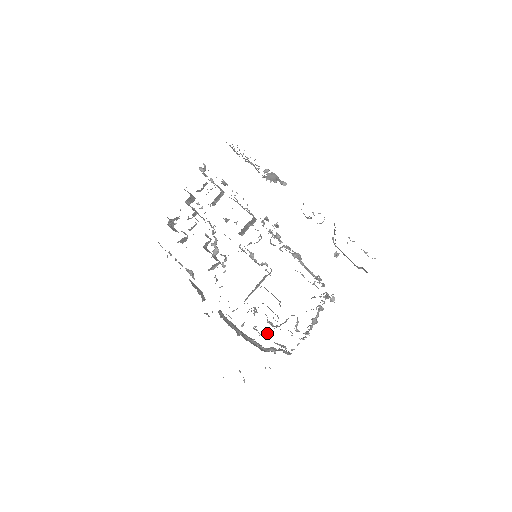
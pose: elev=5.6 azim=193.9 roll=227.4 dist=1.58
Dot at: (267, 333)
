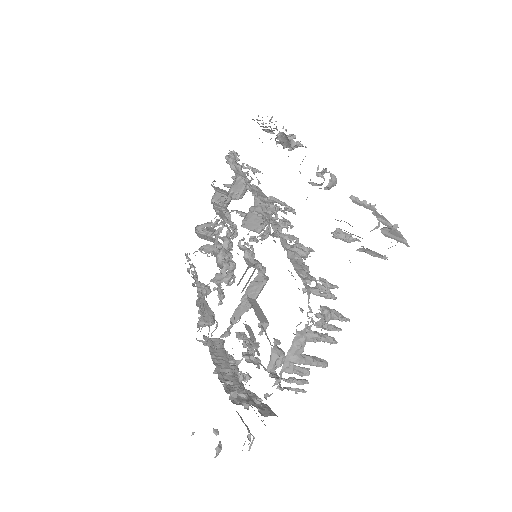
Dot at: (240, 372)
